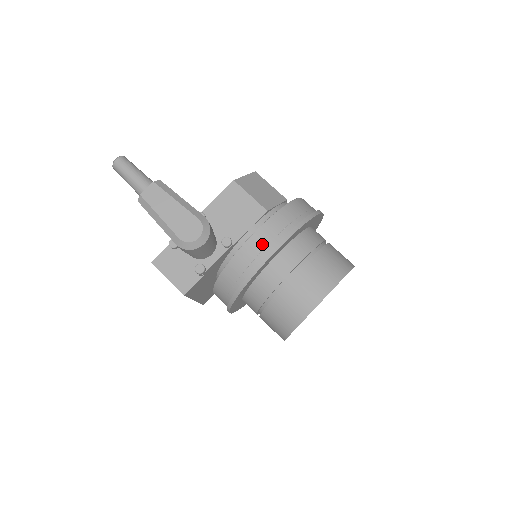
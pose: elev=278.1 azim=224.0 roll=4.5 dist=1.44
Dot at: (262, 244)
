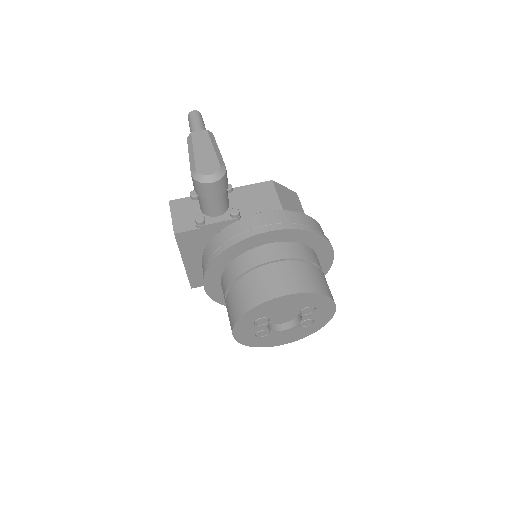
Dot at: (260, 223)
